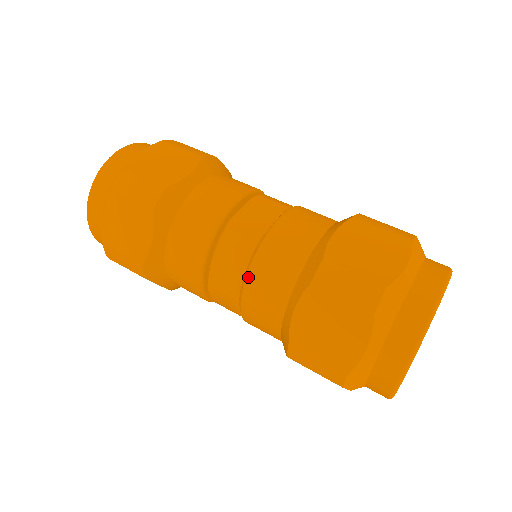
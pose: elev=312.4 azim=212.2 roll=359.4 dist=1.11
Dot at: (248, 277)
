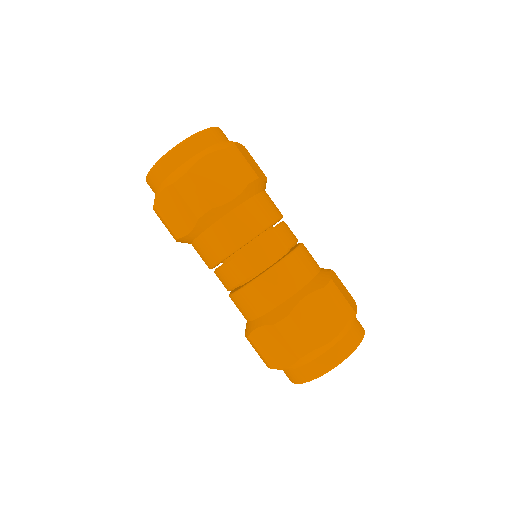
Dot at: (242, 291)
